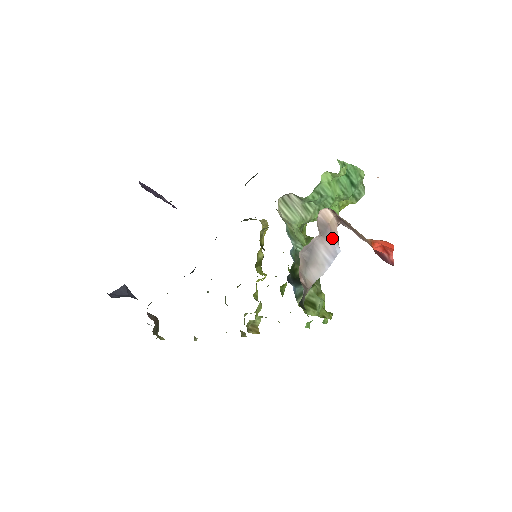
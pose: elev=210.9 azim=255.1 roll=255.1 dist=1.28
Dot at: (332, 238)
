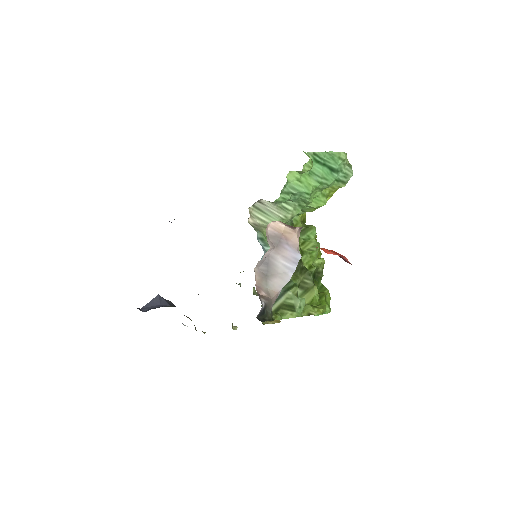
Dot at: (289, 246)
